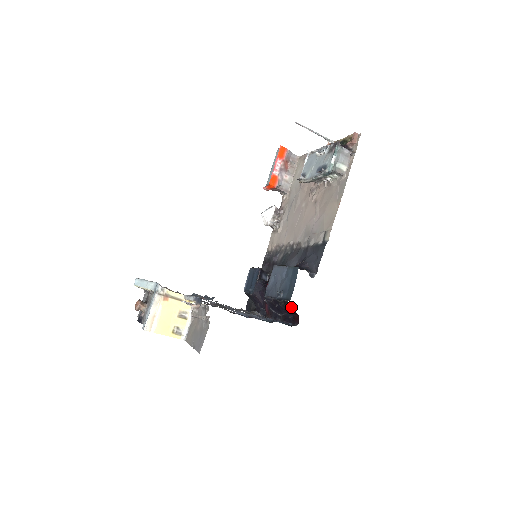
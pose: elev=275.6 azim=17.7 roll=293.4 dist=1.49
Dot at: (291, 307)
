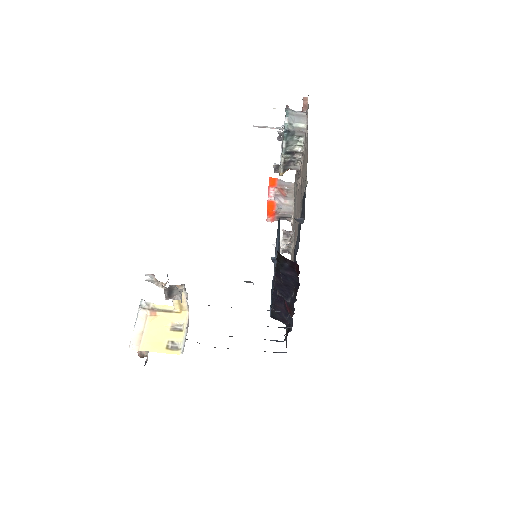
Dot at: (283, 256)
